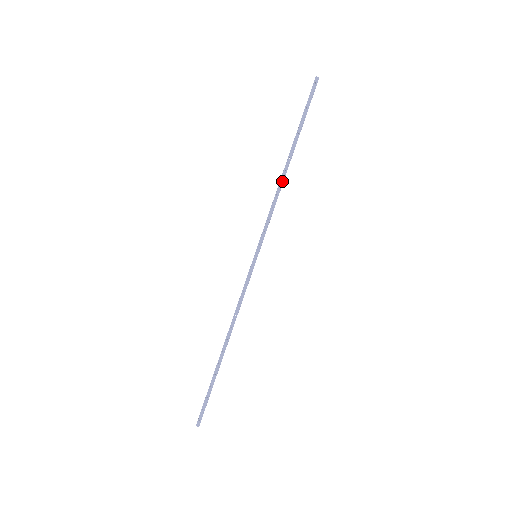
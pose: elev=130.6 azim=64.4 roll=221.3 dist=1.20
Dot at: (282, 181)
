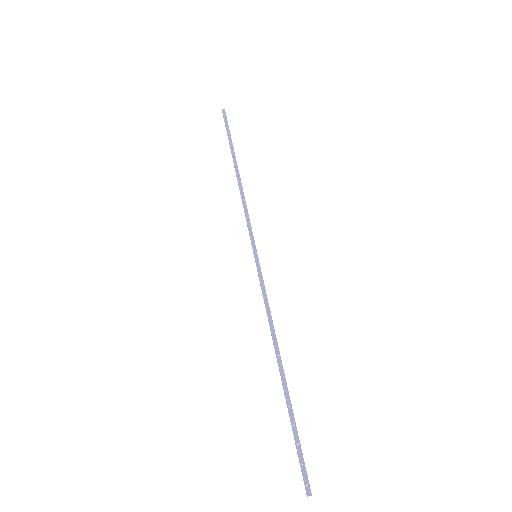
Dot at: (241, 185)
